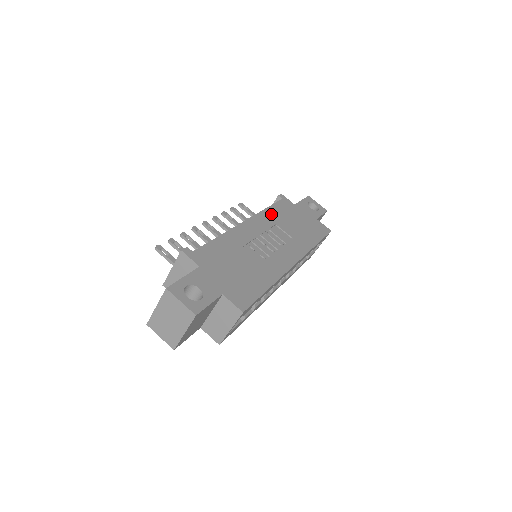
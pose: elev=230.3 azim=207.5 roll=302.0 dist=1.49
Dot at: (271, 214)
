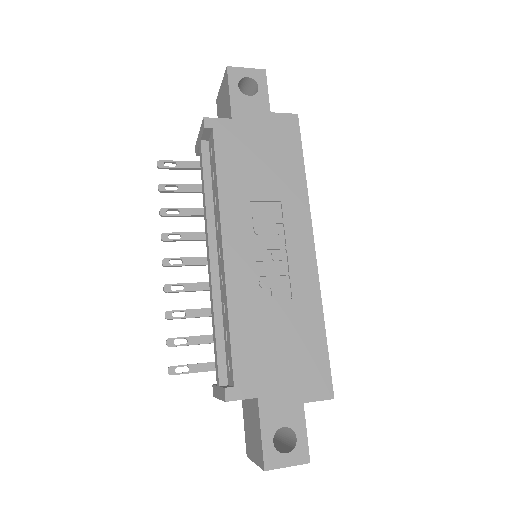
Dot at: (230, 187)
